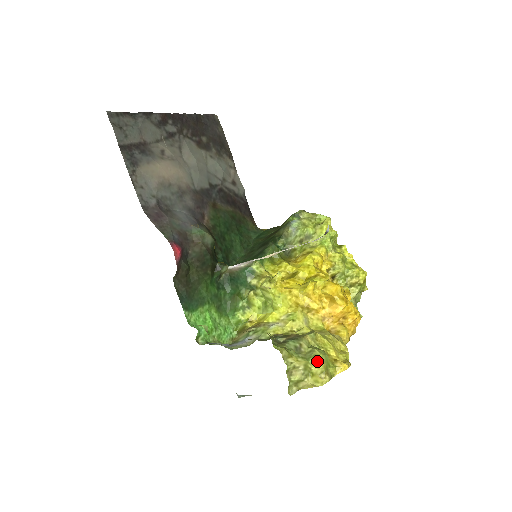
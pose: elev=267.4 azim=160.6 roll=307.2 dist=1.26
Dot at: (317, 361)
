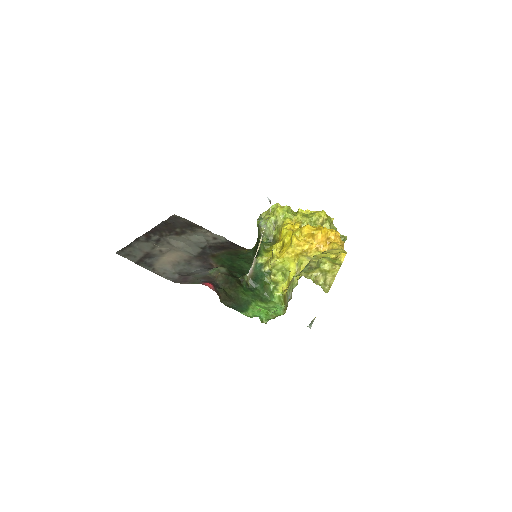
Dot at: (324, 263)
